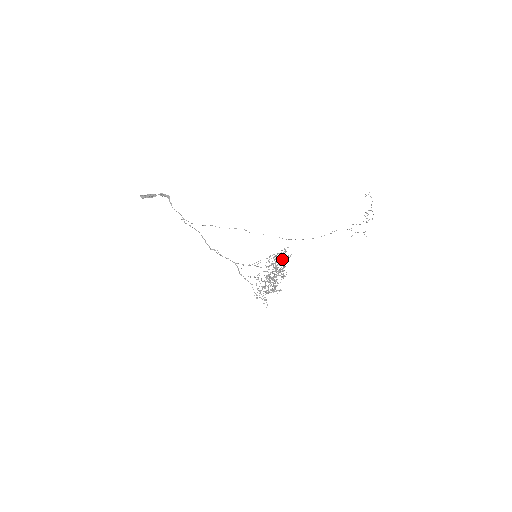
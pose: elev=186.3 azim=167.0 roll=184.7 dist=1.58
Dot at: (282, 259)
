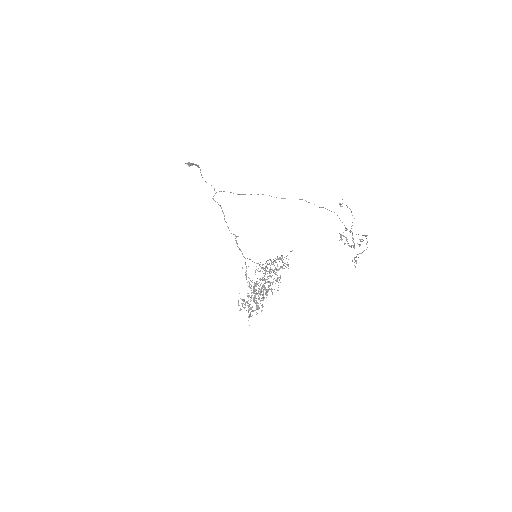
Dot at: (275, 269)
